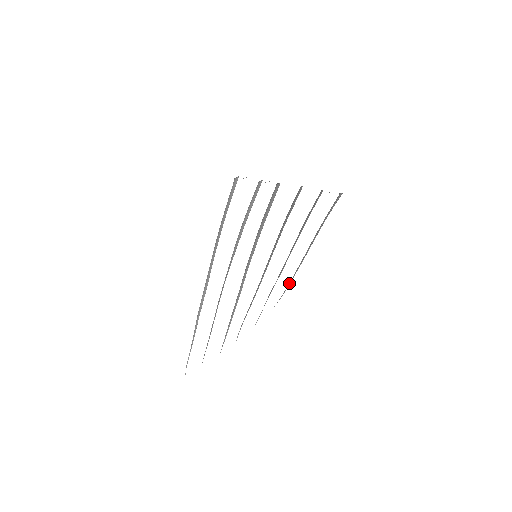
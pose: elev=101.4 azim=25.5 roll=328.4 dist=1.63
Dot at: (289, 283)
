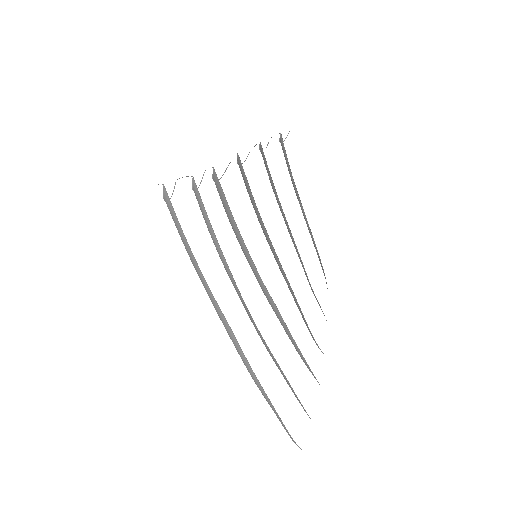
Dot at: occluded
